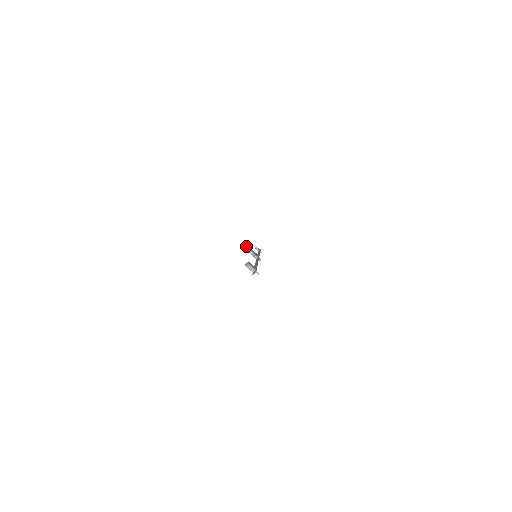
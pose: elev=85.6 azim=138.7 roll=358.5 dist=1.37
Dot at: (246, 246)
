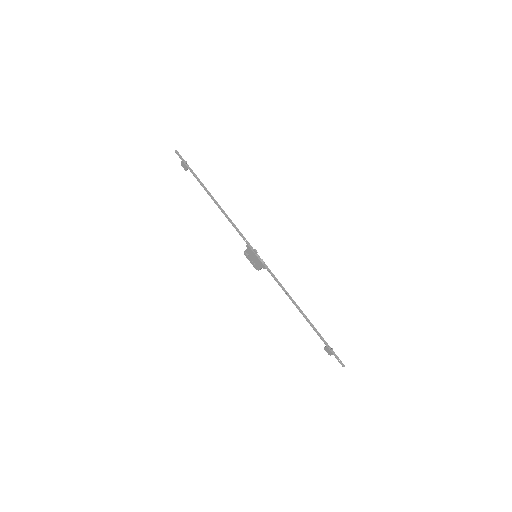
Dot at: (247, 255)
